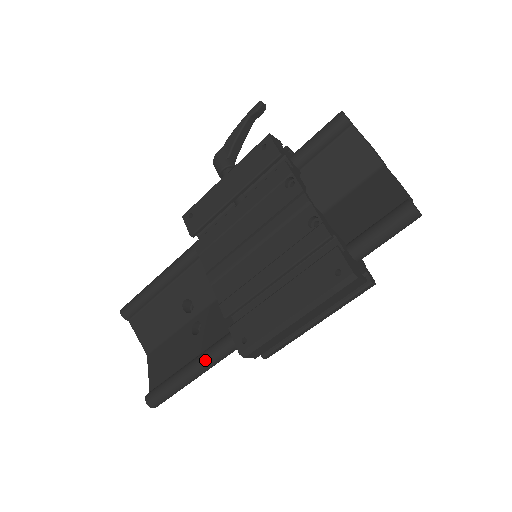
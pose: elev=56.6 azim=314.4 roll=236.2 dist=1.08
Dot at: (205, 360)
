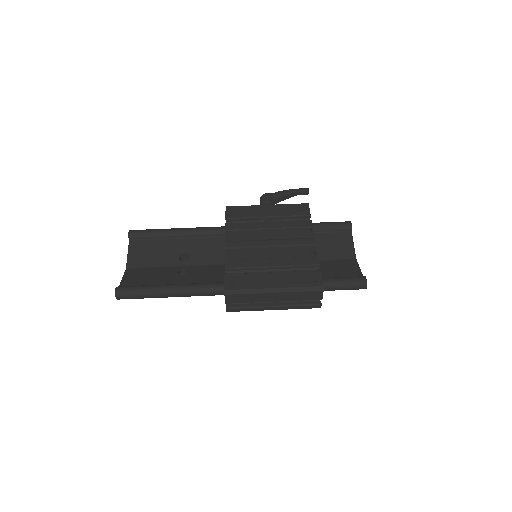
Dot at: (186, 288)
